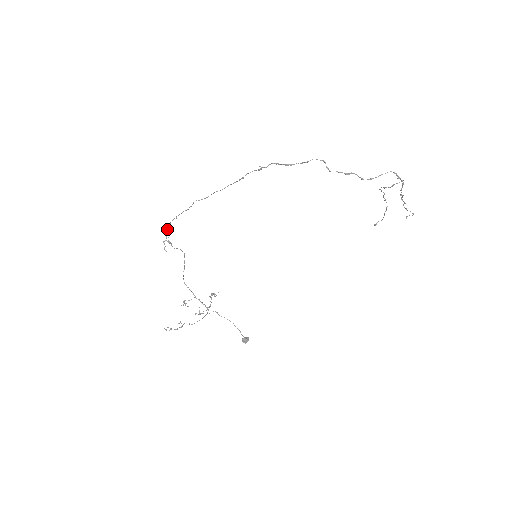
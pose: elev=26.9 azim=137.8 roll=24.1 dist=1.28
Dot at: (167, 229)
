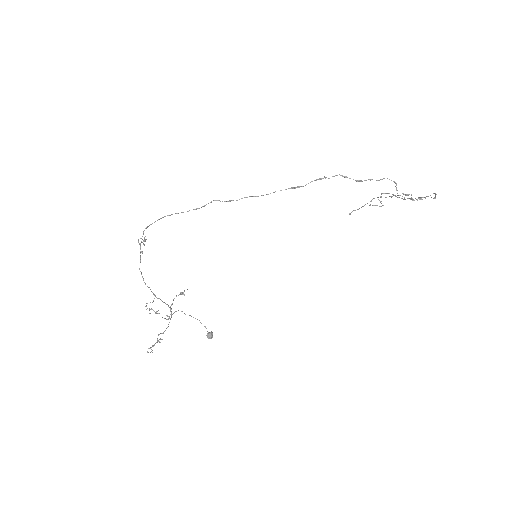
Dot at: (148, 226)
